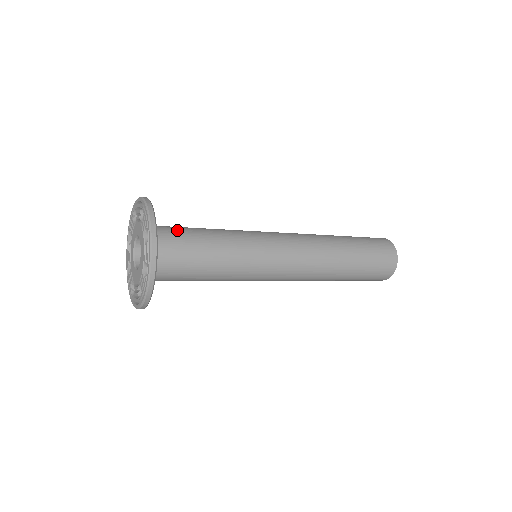
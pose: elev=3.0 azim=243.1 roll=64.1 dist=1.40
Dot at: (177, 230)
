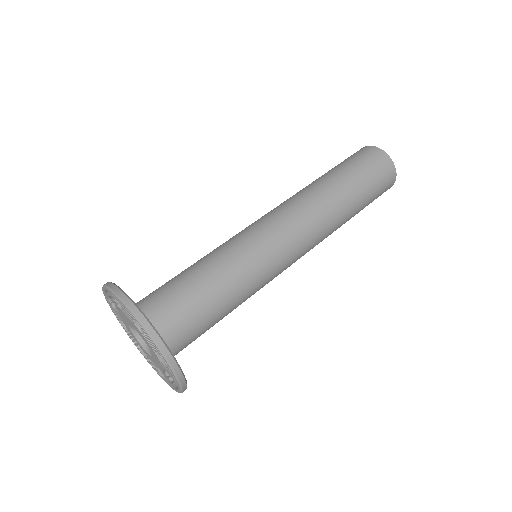
Dot at: (164, 292)
